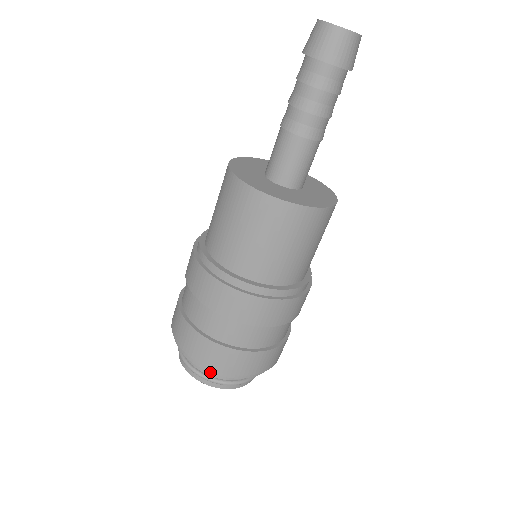
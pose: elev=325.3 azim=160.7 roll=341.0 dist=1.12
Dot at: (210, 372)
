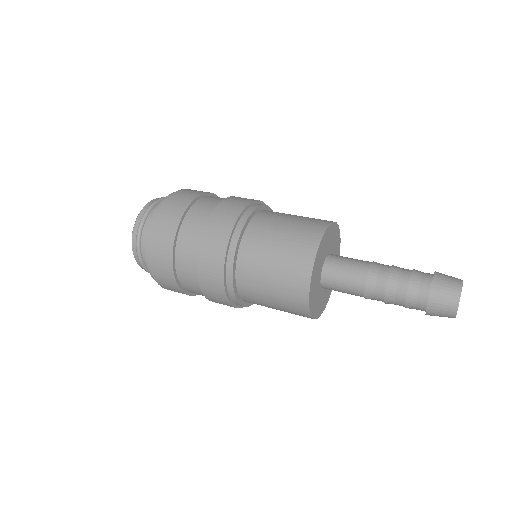
Dot at: (148, 268)
